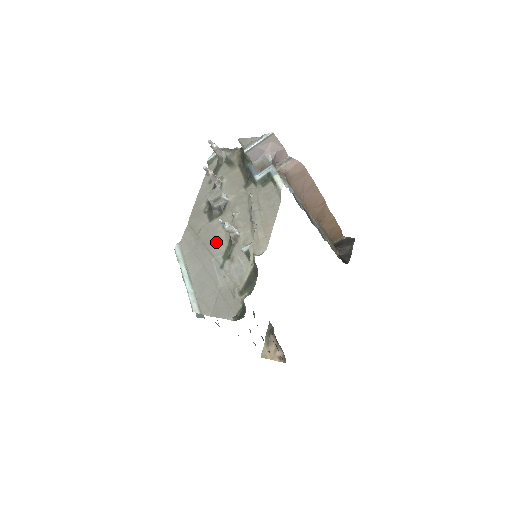
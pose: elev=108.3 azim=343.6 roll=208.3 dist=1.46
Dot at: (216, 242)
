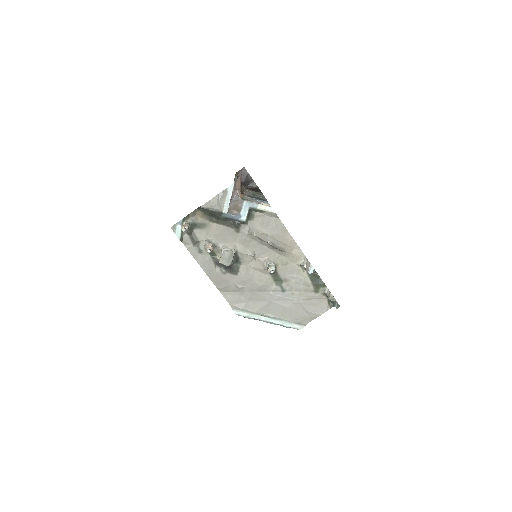
Dot at: (260, 282)
